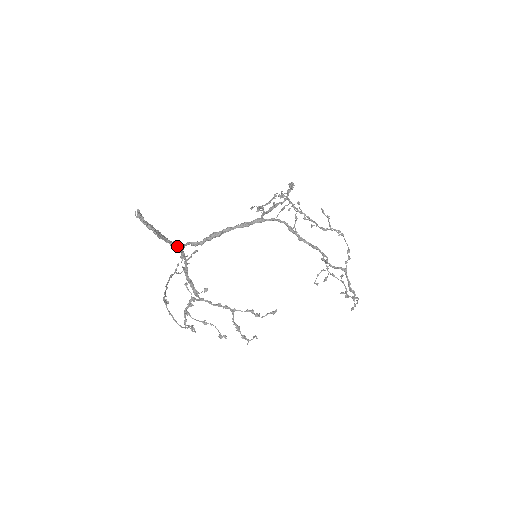
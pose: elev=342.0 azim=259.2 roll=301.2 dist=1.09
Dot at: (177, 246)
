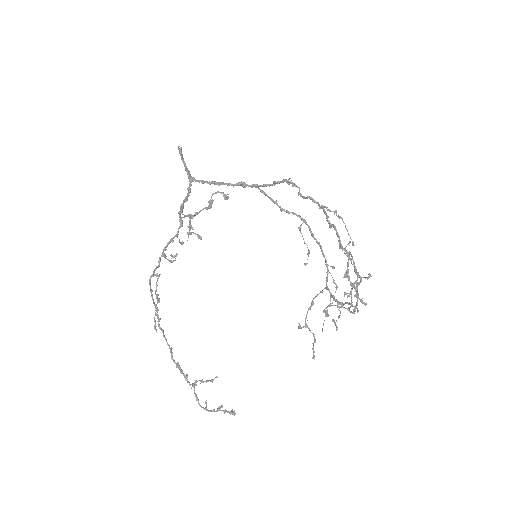
Dot at: (189, 173)
